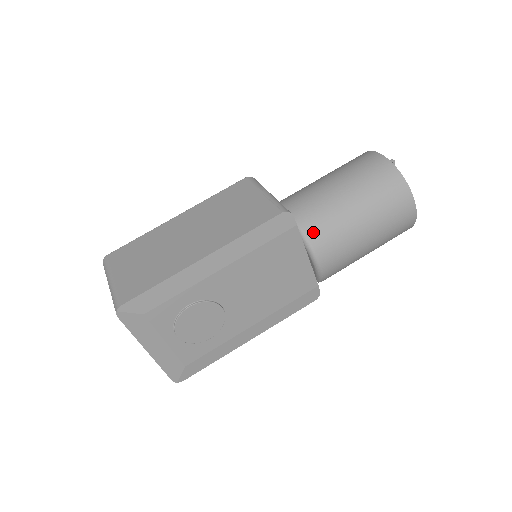
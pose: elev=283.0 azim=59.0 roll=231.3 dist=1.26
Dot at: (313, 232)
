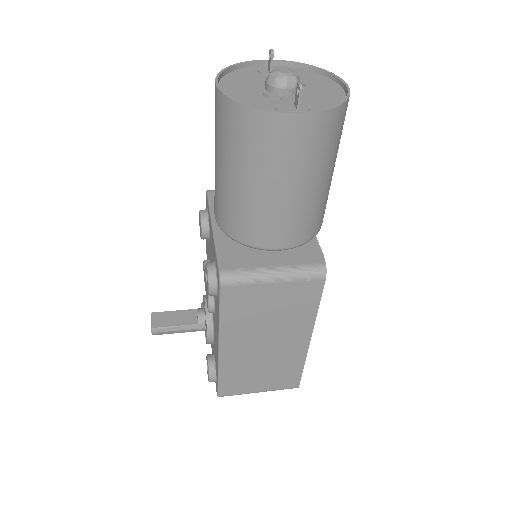
Dot at: (318, 227)
